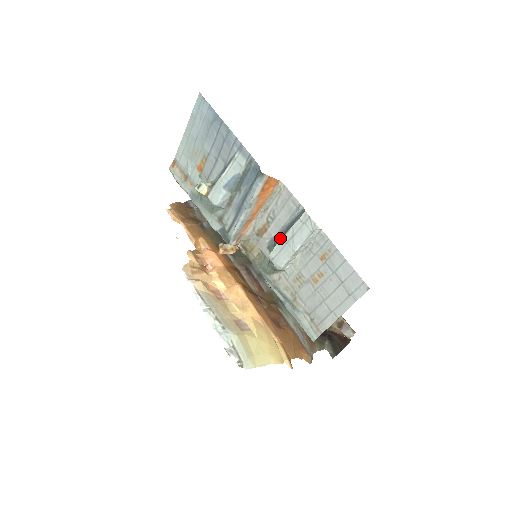
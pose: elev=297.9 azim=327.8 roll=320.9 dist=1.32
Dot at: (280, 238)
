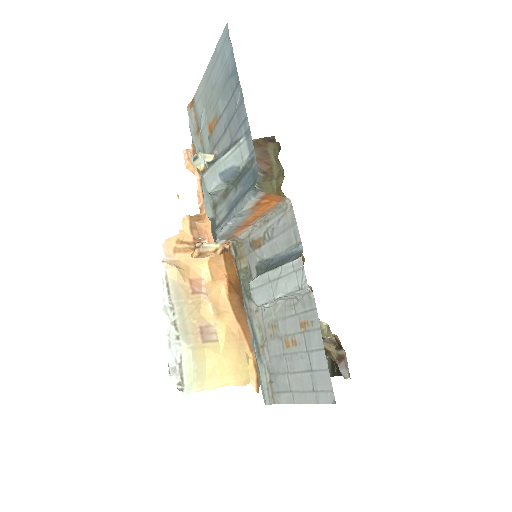
Dot at: (266, 270)
